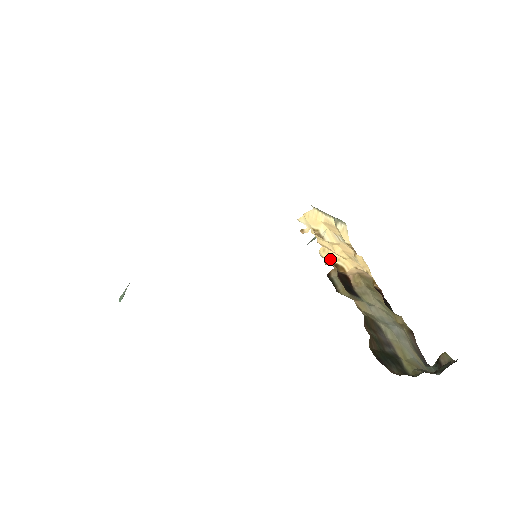
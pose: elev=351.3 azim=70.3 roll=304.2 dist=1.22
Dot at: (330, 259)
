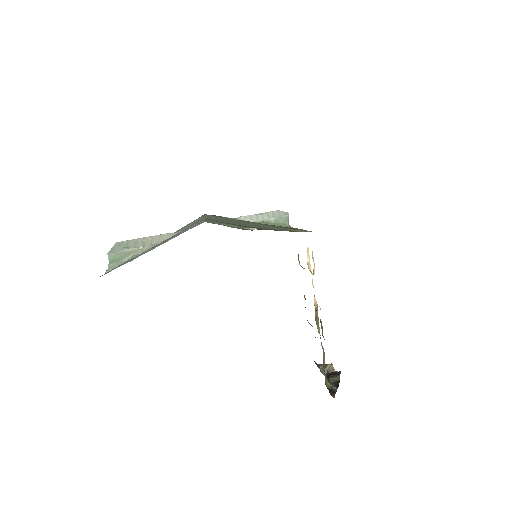
Dot at: occluded
